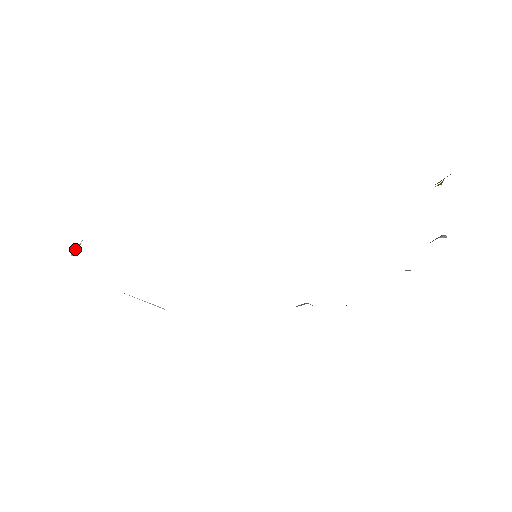
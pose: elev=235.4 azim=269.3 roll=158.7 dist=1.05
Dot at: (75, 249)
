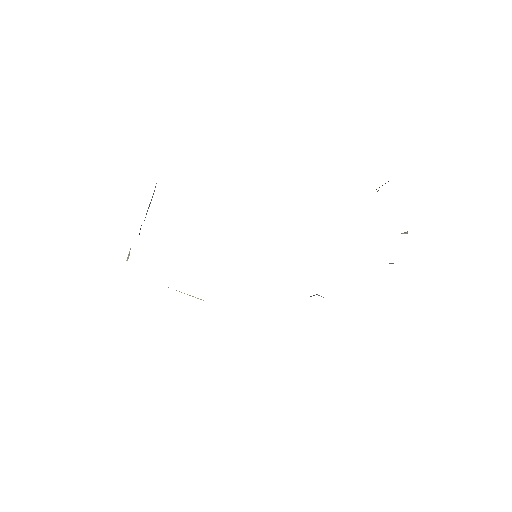
Dot at: (128, 256)
